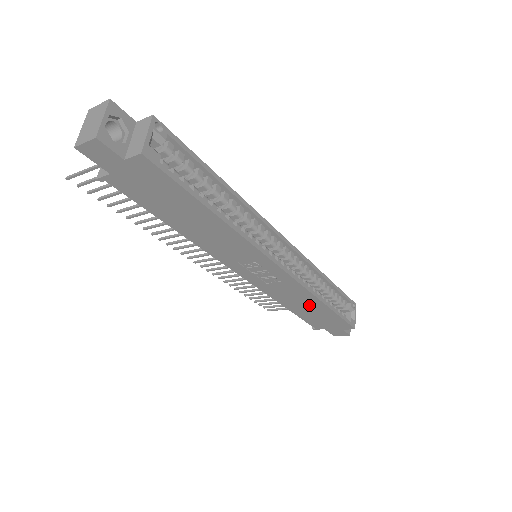
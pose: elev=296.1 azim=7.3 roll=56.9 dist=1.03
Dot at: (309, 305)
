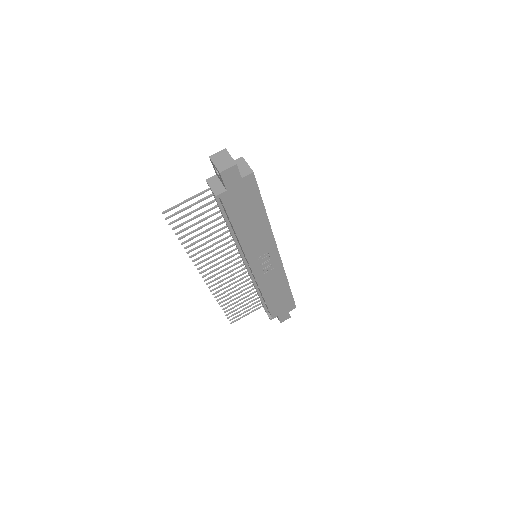
Dot at: (279, 290)
